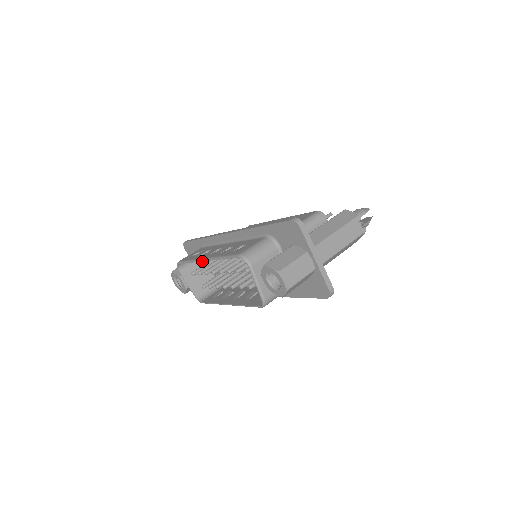
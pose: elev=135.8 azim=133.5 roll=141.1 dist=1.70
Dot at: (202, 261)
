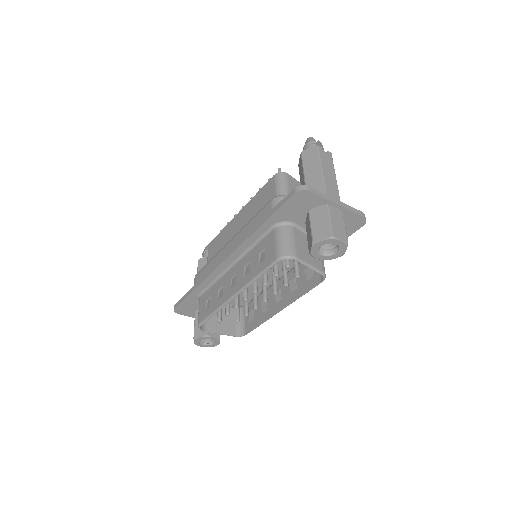
Dot at: occluded
